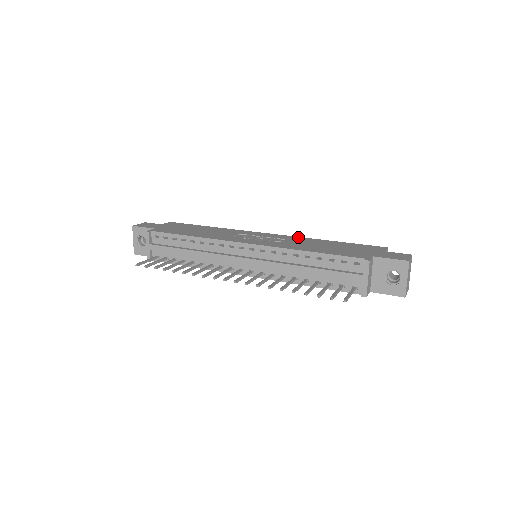
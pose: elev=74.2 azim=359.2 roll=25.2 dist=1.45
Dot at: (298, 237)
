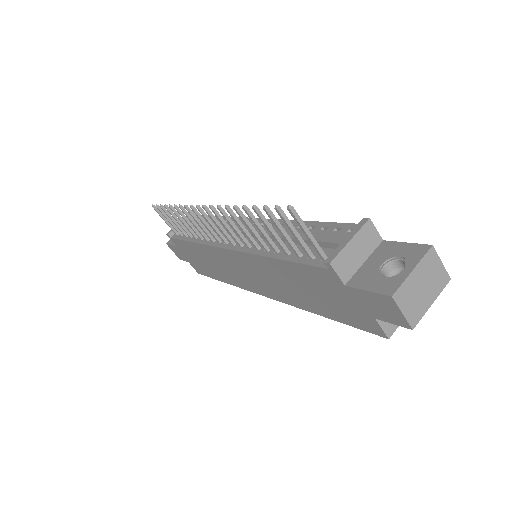
Dot at: occluded
